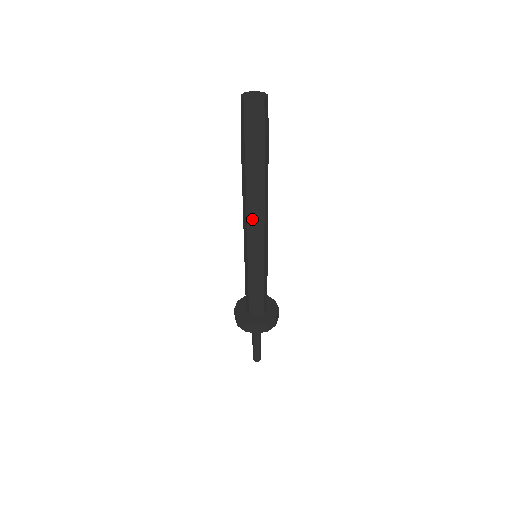
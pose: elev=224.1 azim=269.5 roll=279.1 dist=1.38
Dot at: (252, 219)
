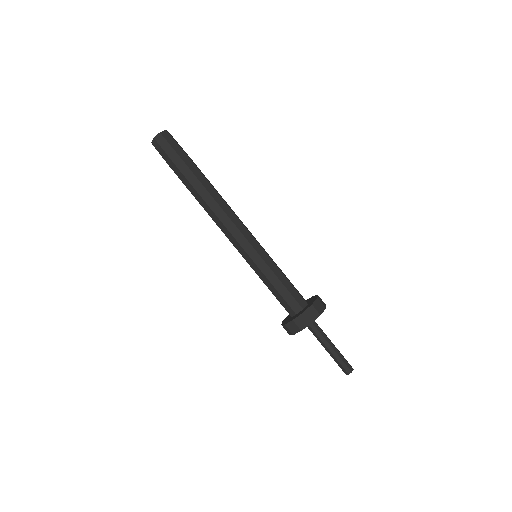
Dot at: (219, 223)
